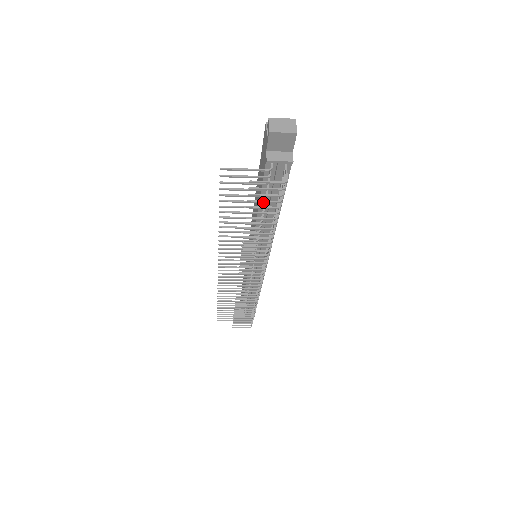
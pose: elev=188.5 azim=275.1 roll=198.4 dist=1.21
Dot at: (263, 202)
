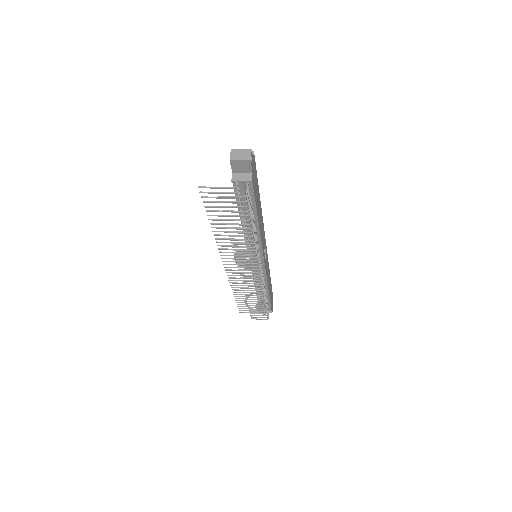
Dot at: occluded
